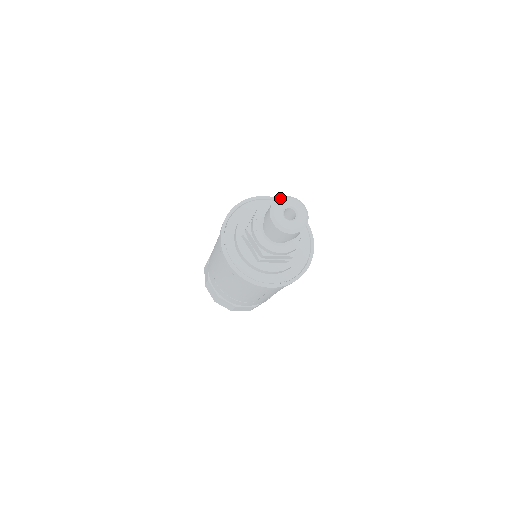
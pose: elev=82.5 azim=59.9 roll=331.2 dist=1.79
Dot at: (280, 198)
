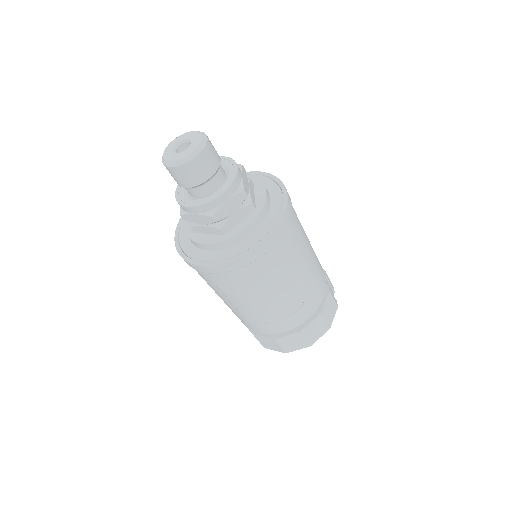
Dot at: (166, 148)
